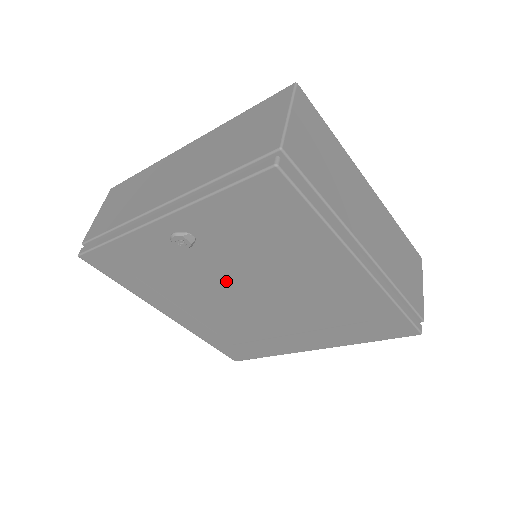
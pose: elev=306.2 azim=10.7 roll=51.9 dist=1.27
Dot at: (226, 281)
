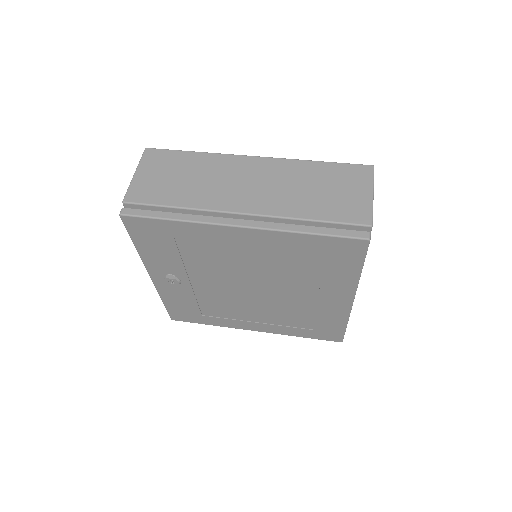
Dot at: (227, 288)
